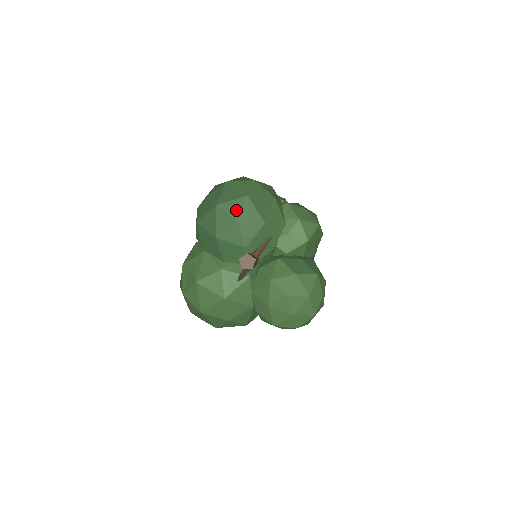
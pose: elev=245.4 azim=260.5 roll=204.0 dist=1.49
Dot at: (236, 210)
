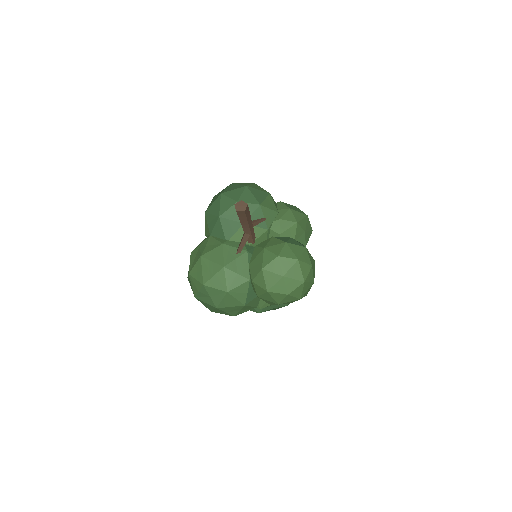
Dot at: (237, 195)
